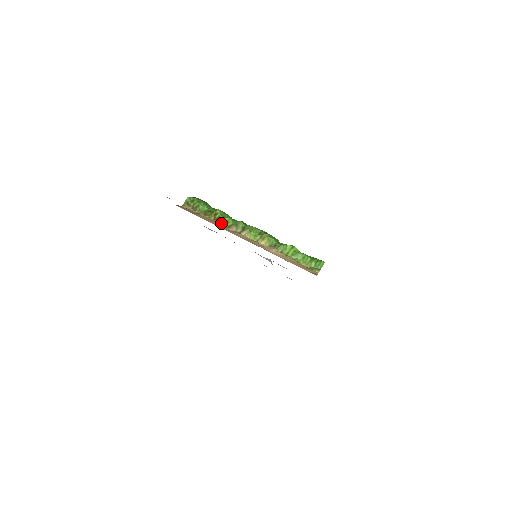
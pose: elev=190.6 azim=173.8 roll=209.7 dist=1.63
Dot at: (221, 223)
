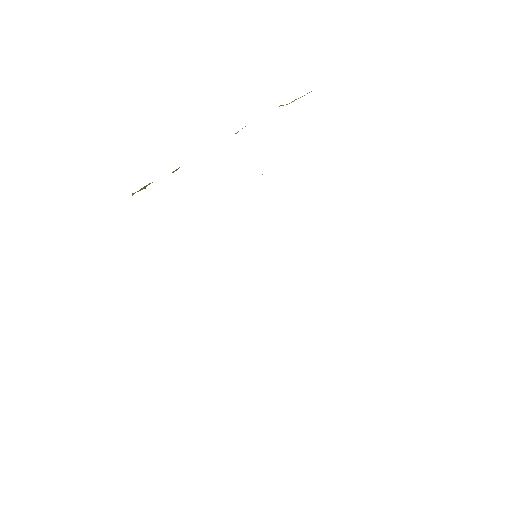
Dot at: occluded
